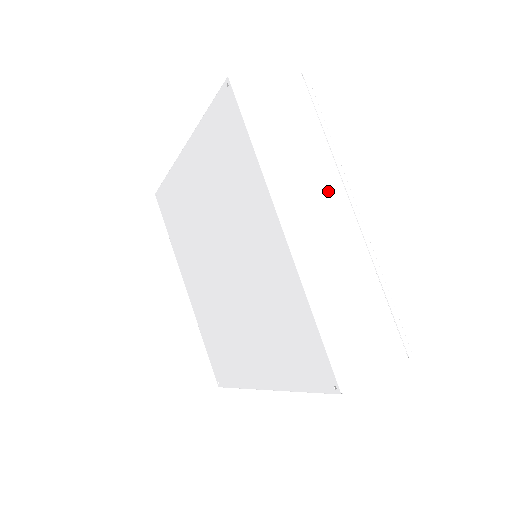
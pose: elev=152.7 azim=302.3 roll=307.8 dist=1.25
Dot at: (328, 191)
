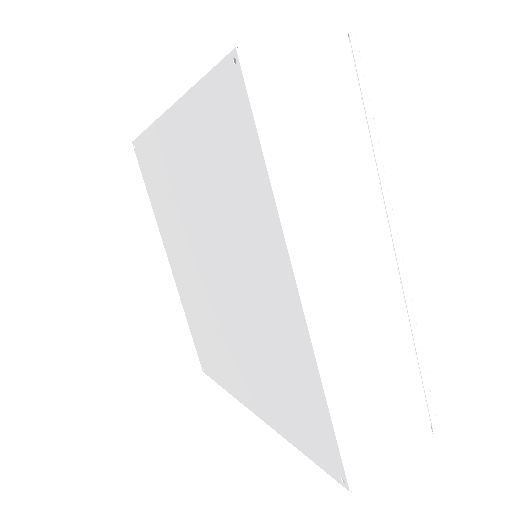
Dot at: (365, 226)
